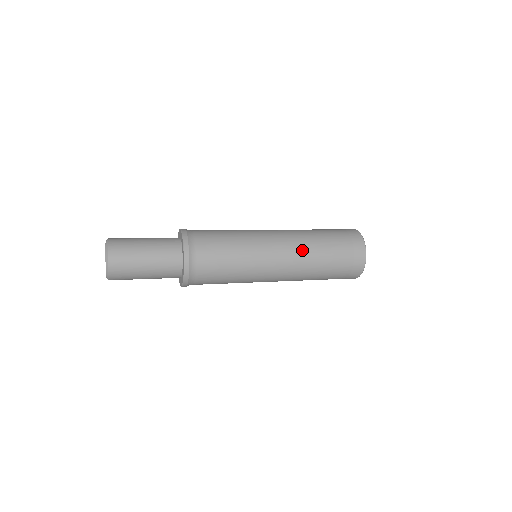
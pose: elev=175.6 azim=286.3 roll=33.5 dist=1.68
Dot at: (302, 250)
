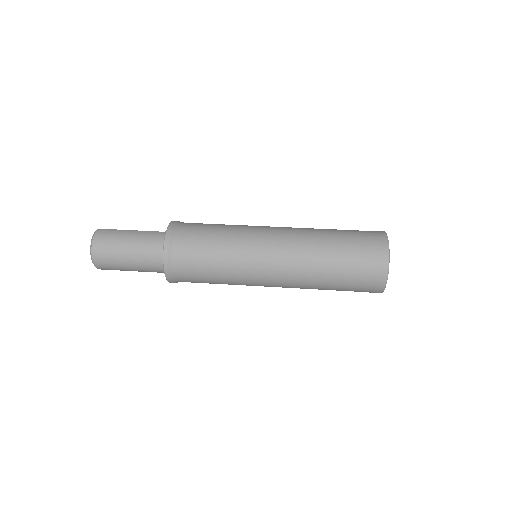
Dot at: (301, 269)
